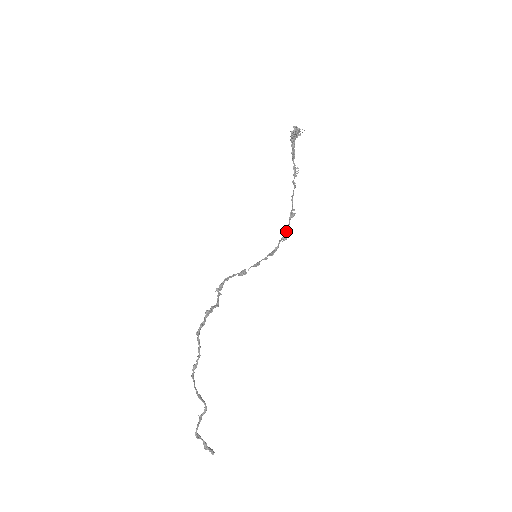
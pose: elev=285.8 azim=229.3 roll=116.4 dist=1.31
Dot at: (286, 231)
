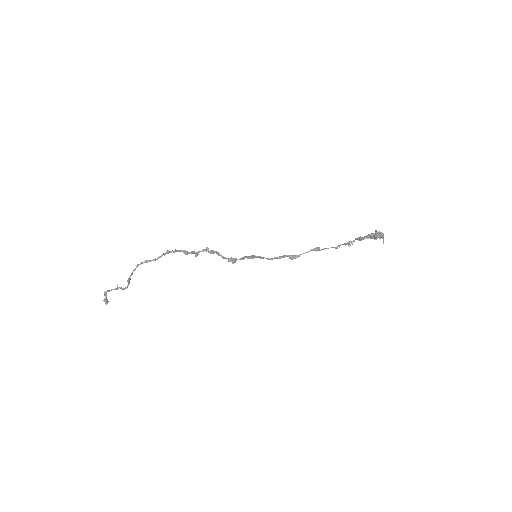
Dot at: (298, 255)
